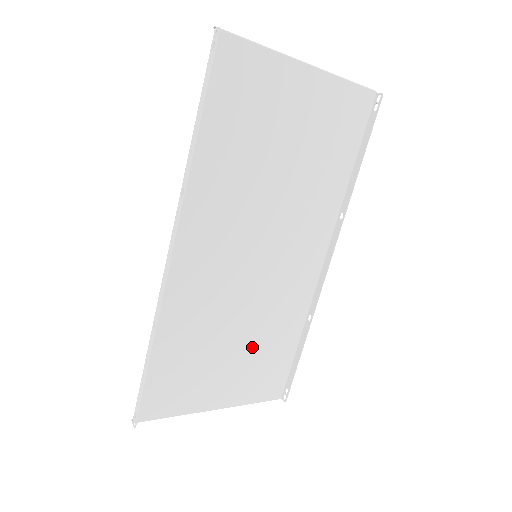
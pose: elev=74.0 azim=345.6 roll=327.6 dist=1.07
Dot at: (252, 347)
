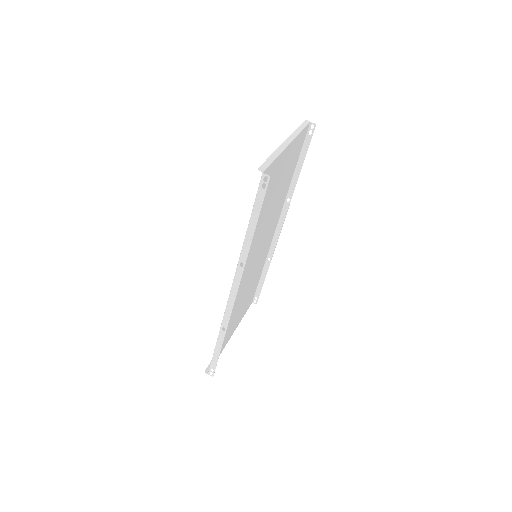
Dot at: (247, 295)
